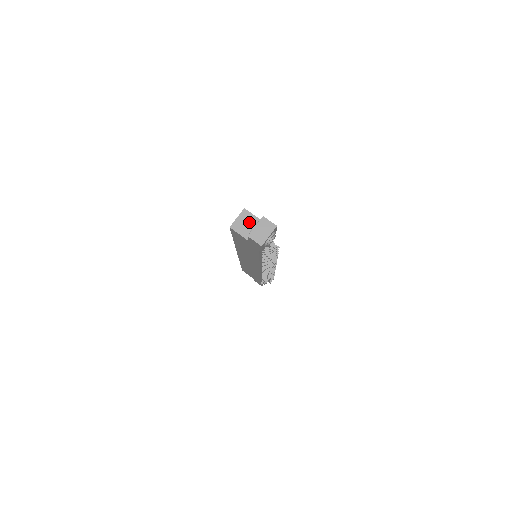
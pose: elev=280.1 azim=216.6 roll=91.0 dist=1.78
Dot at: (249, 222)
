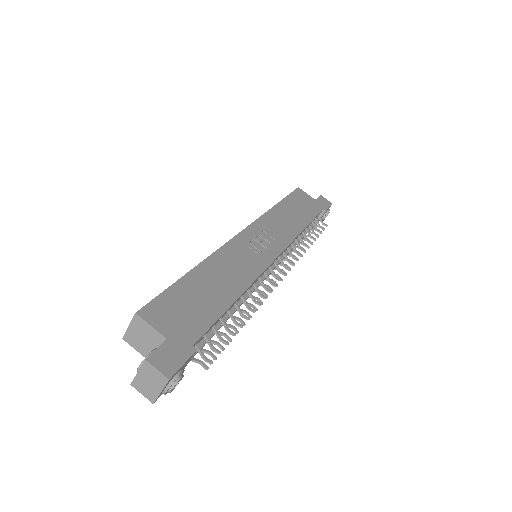
Dot at: (147, 336)
